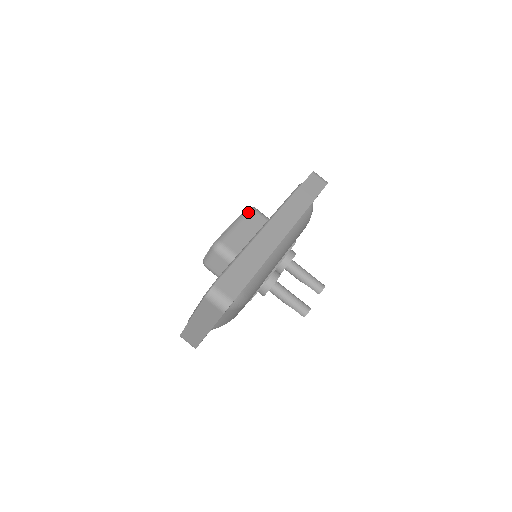
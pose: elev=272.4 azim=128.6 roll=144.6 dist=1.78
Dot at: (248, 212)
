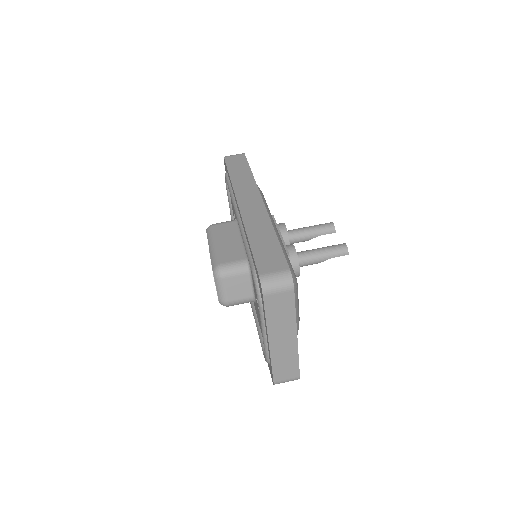
Dot at: (211, 230)
